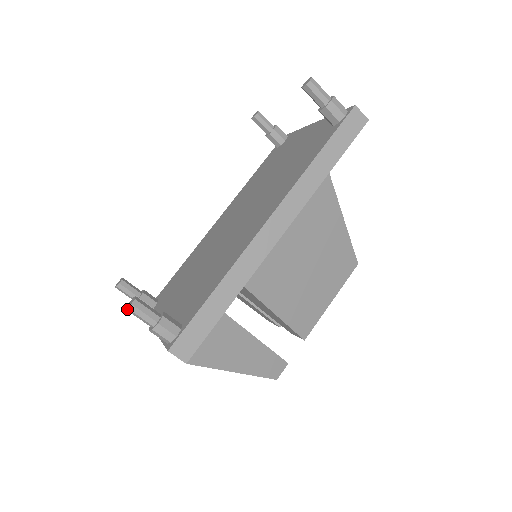
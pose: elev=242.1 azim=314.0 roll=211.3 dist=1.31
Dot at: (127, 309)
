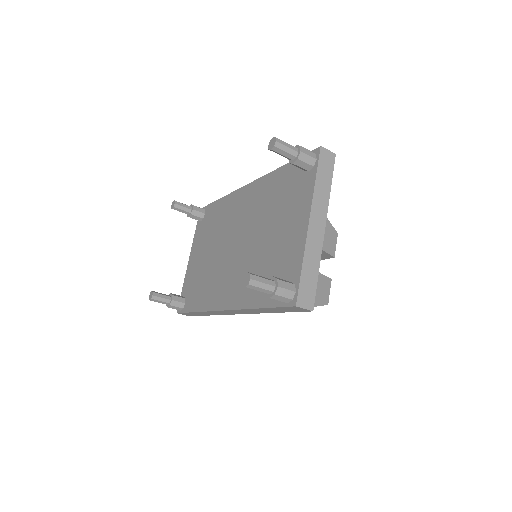
Dot at: (149, 297)
